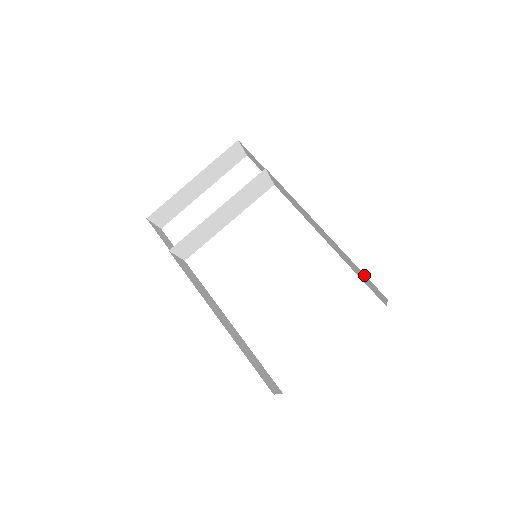
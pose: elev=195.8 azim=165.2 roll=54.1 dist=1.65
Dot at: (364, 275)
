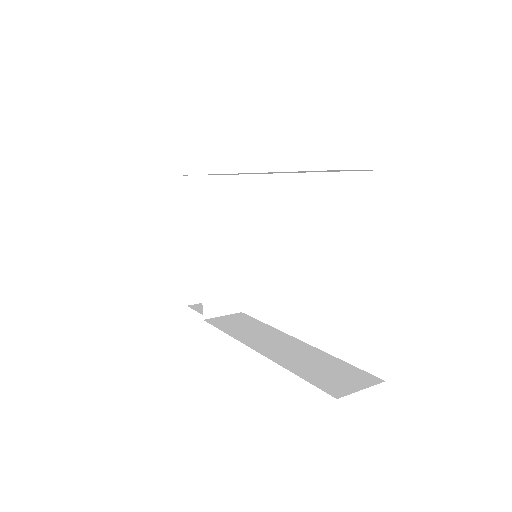
Dot at: occluded
